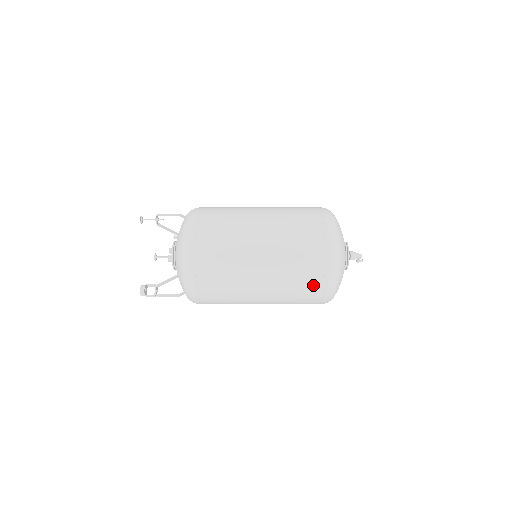
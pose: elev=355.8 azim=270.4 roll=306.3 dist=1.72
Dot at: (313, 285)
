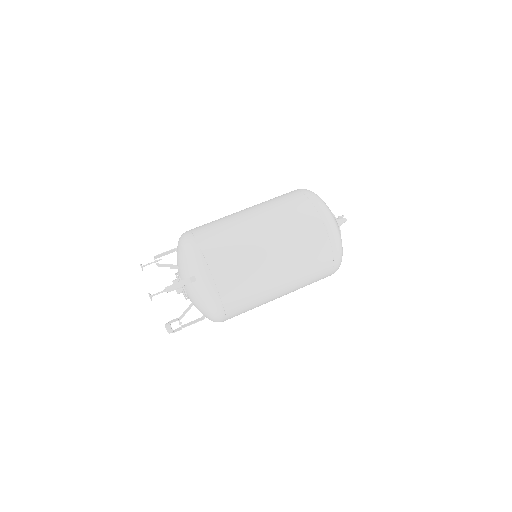
Dot at: occluded
